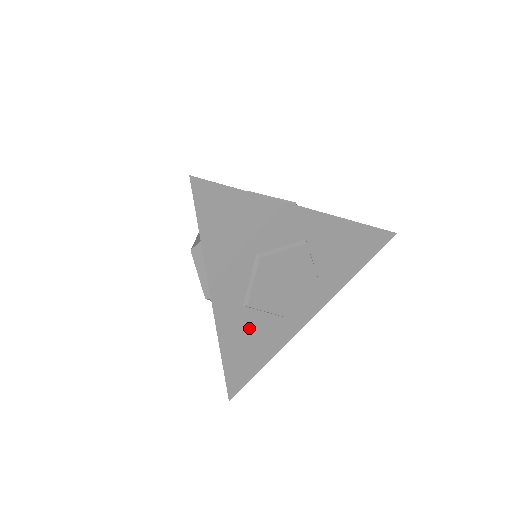
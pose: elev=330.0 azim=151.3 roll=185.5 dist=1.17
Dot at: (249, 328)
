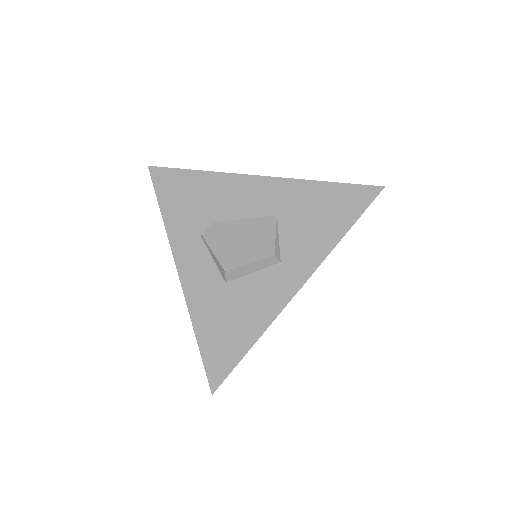
Dot at: occluded
